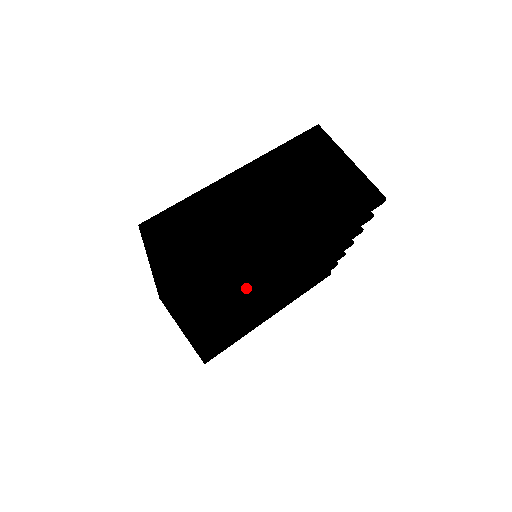
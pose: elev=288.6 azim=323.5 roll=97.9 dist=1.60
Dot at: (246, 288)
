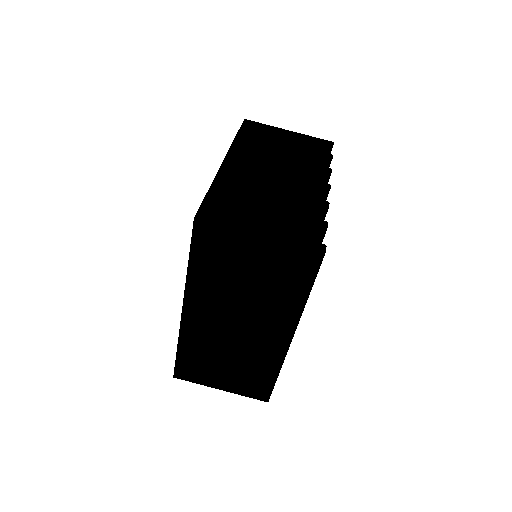
Dot at: (274, 378)
